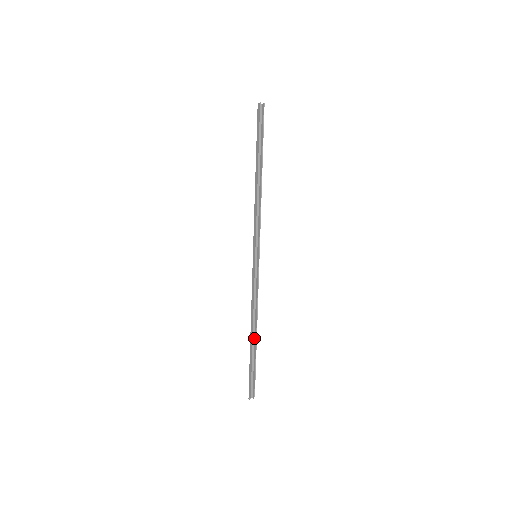
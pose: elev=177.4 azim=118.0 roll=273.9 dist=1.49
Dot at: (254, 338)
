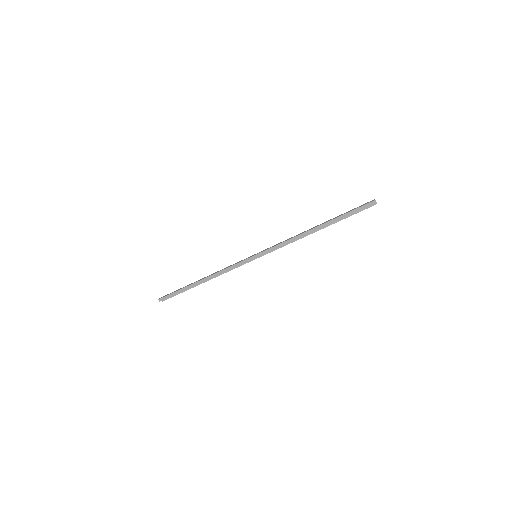
Dot at: (198, 280)
